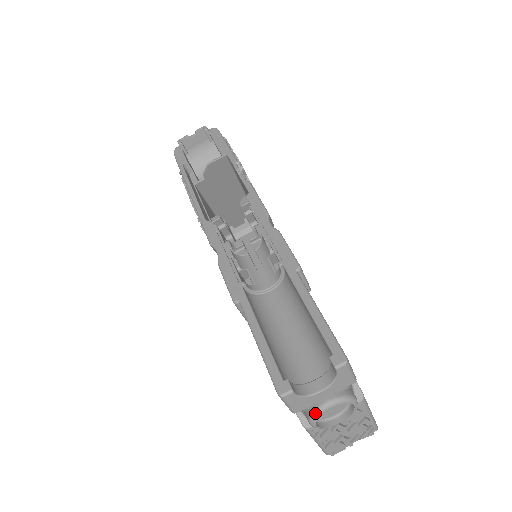
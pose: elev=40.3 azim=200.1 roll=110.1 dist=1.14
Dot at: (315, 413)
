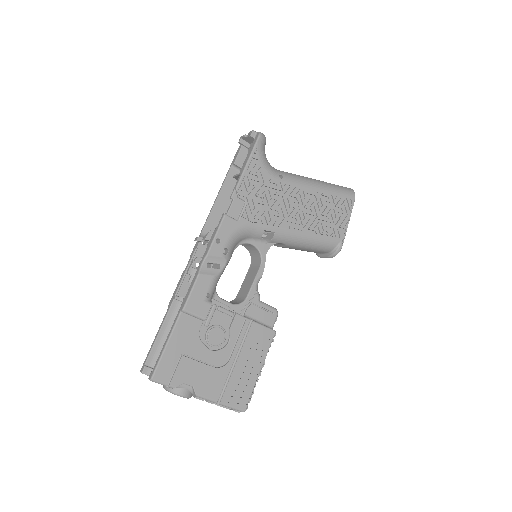
Dot at: occluded
